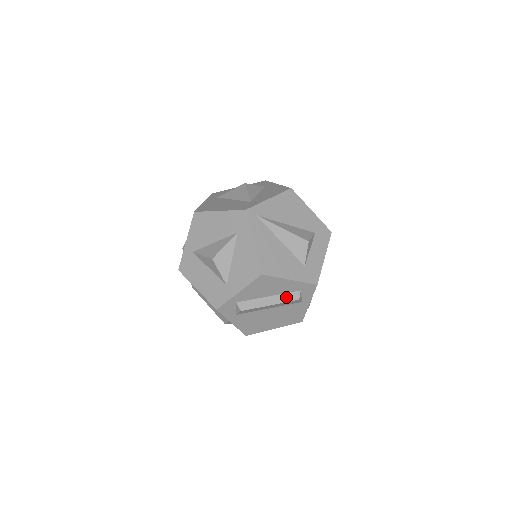
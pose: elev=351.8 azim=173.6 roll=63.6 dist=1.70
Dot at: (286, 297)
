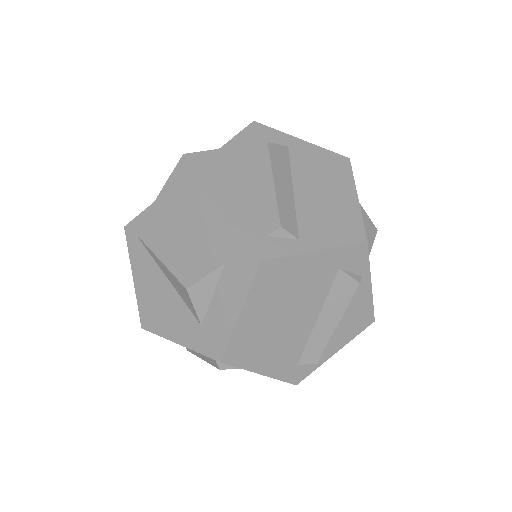
Dot at: (208, 358)
